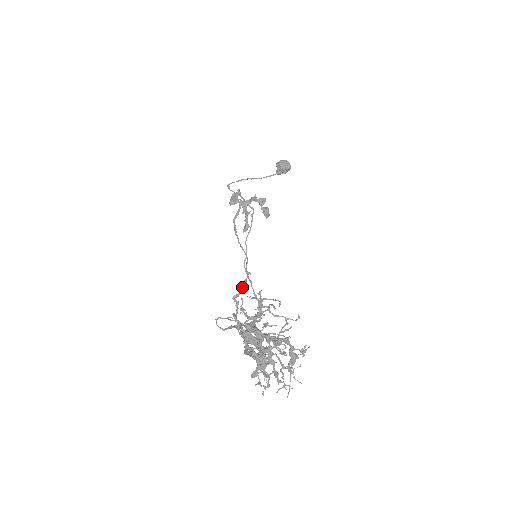
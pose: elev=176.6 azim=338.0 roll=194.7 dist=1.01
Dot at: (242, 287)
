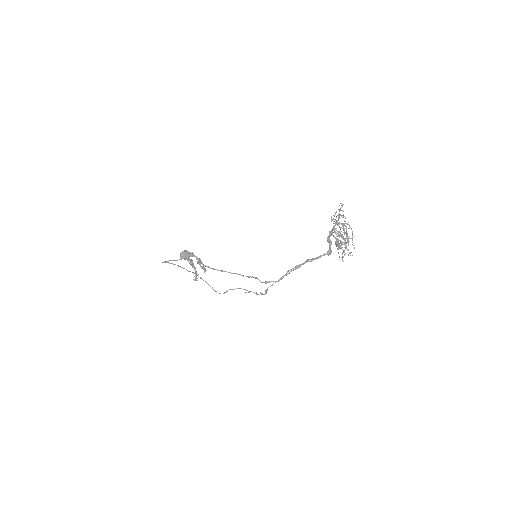
Dot at: occluded
